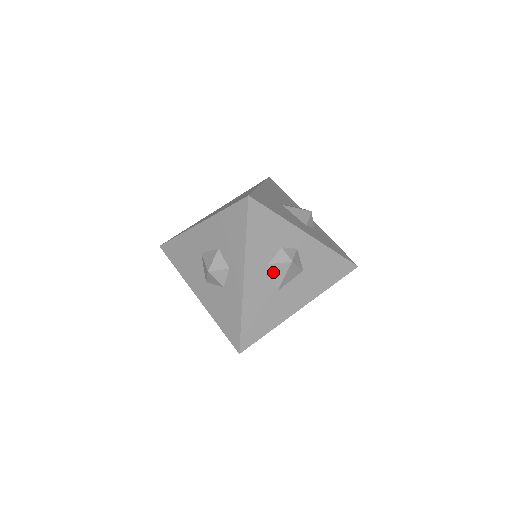
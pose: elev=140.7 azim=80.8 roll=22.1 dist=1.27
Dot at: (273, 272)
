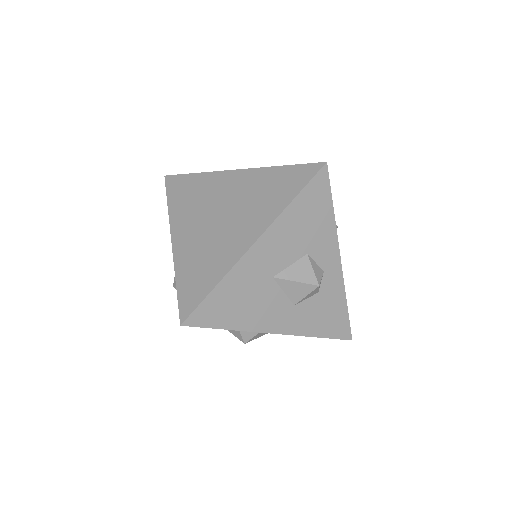
Dot at: occluded
